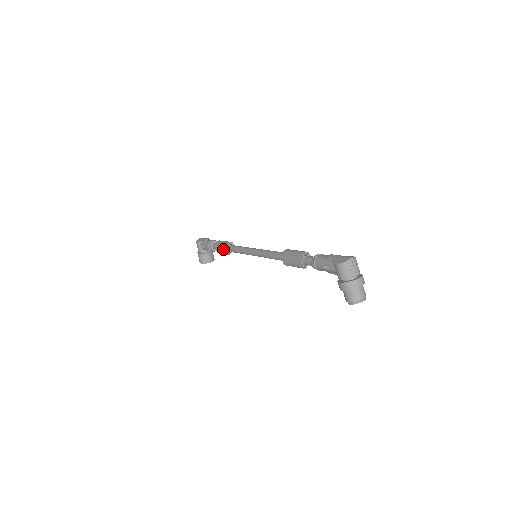
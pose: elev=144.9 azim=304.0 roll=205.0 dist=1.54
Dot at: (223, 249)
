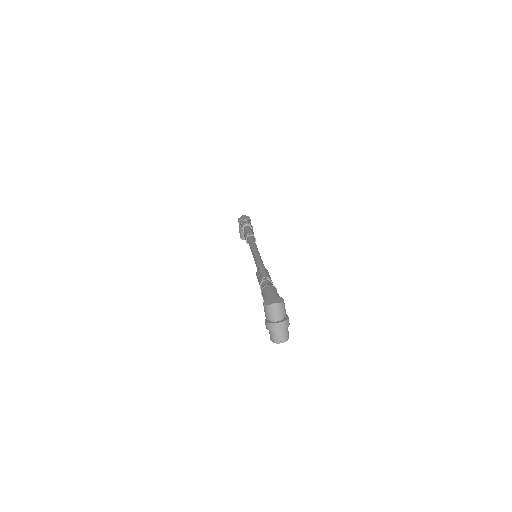
Dot at: (245, 237)
